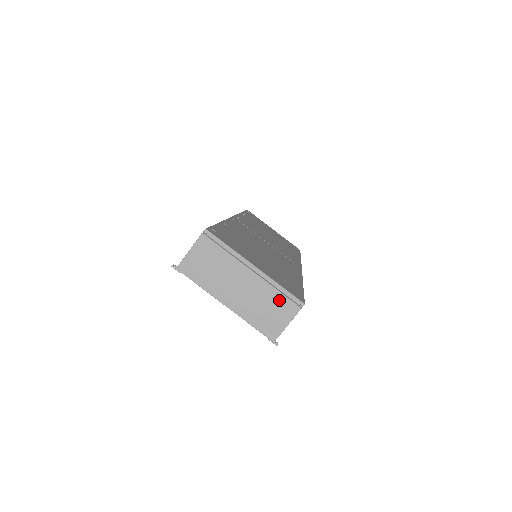
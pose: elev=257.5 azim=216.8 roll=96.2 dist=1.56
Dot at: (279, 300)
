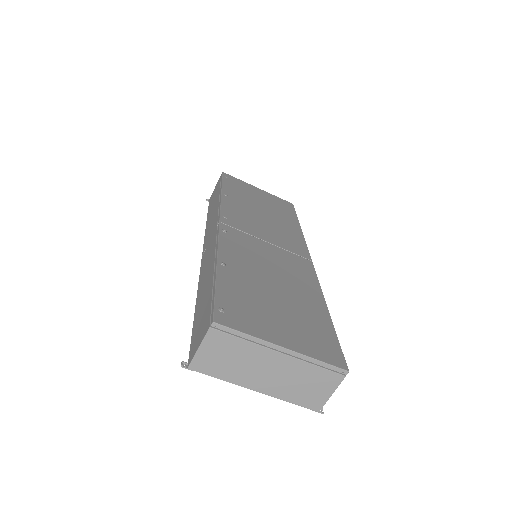
Dot at: (318, 374)
